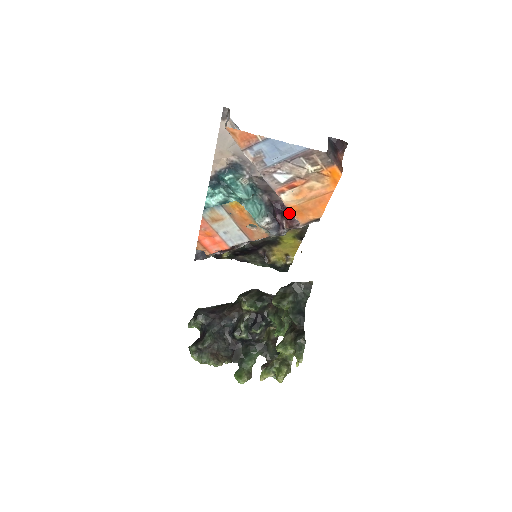
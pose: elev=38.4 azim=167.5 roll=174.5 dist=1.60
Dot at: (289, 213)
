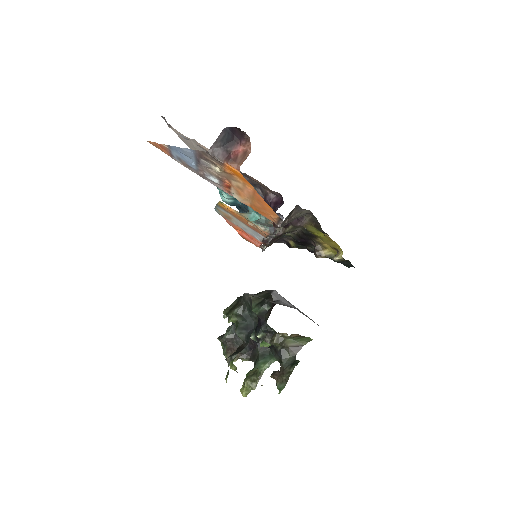
Dot at: (275, 208)
